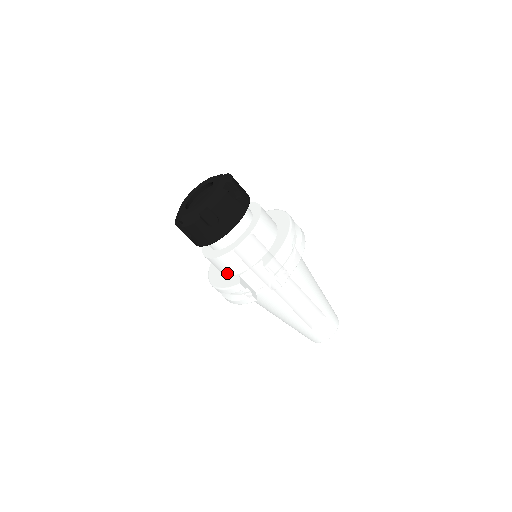
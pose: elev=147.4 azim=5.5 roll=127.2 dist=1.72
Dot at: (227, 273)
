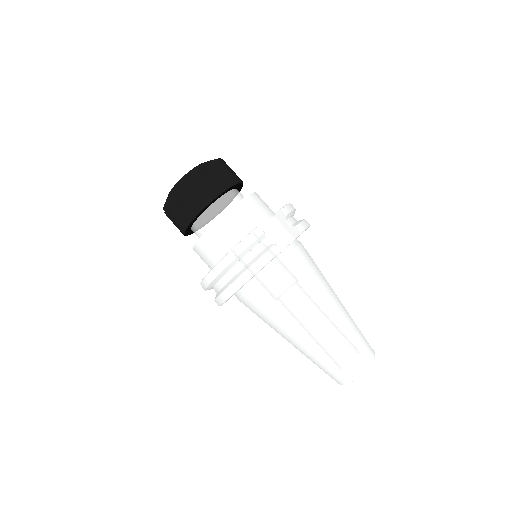
Dot at: (235, 241)
